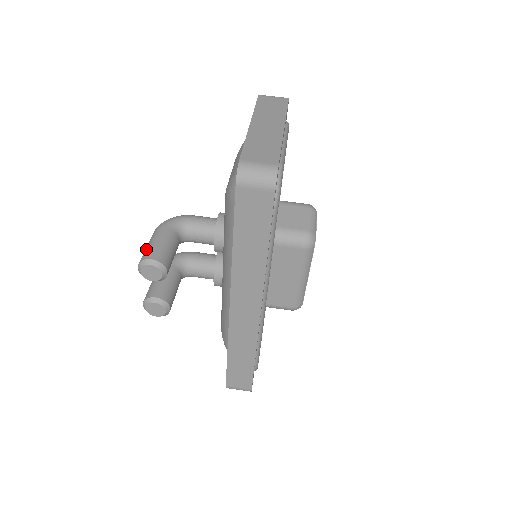
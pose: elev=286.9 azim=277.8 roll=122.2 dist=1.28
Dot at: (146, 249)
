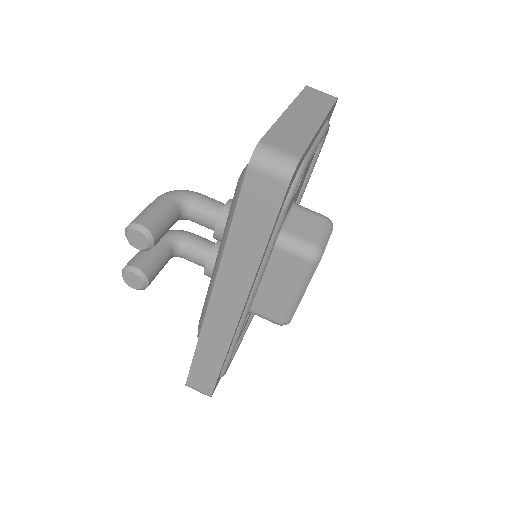
Dot at: (140, 213)
